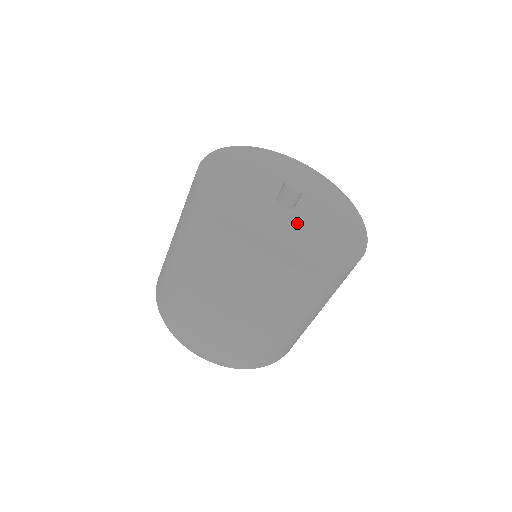
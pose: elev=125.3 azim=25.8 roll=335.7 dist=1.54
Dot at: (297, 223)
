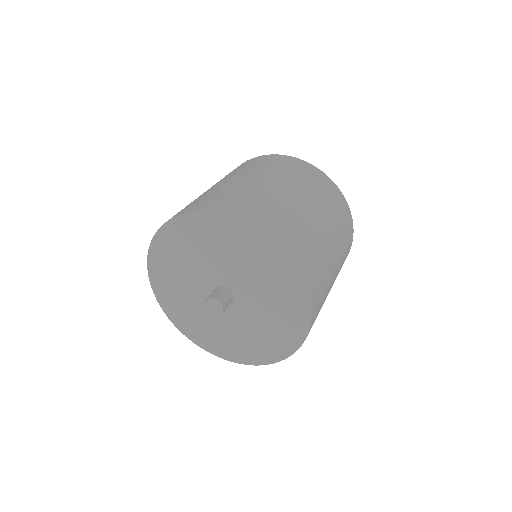
Dot at: (240, 318)
